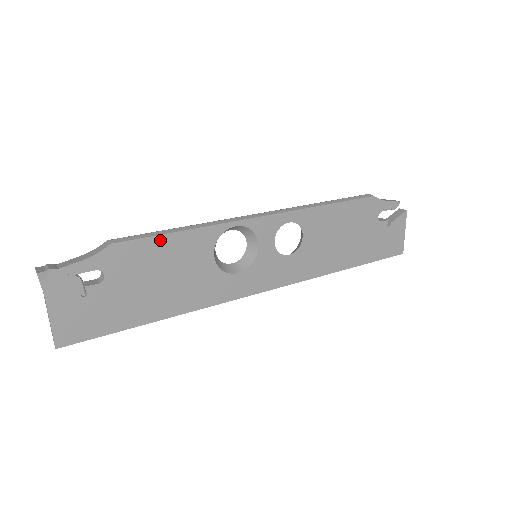
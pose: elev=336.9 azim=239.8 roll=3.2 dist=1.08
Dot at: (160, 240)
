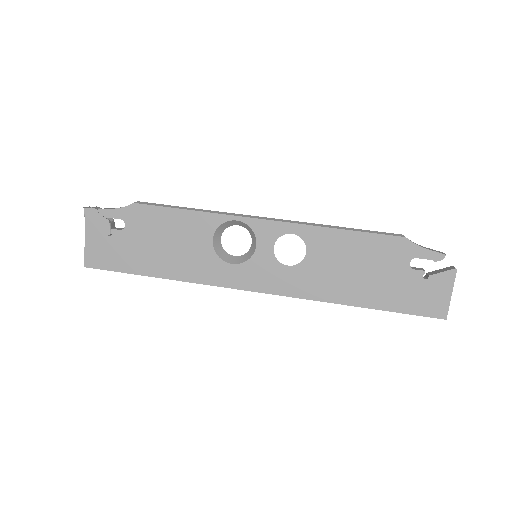
Dot at: (170, 212)
